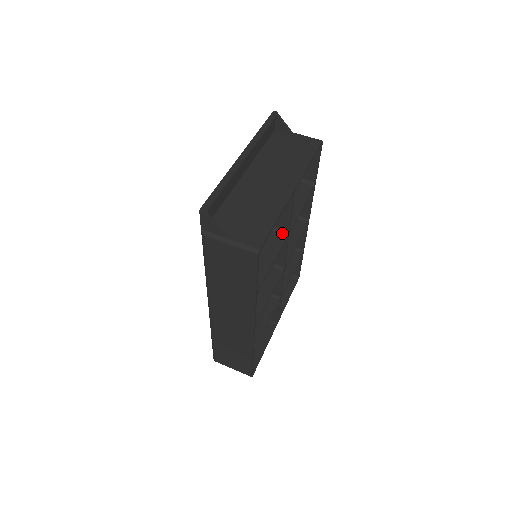
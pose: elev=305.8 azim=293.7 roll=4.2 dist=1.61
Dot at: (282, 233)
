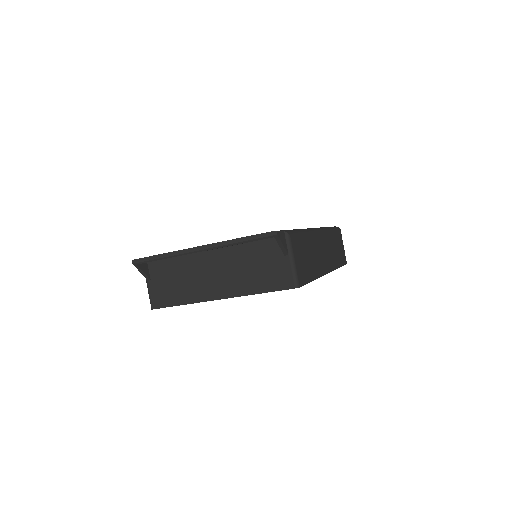
Dot at: occluded
